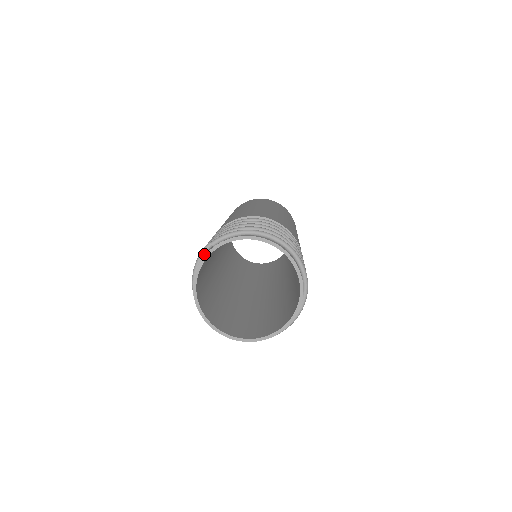
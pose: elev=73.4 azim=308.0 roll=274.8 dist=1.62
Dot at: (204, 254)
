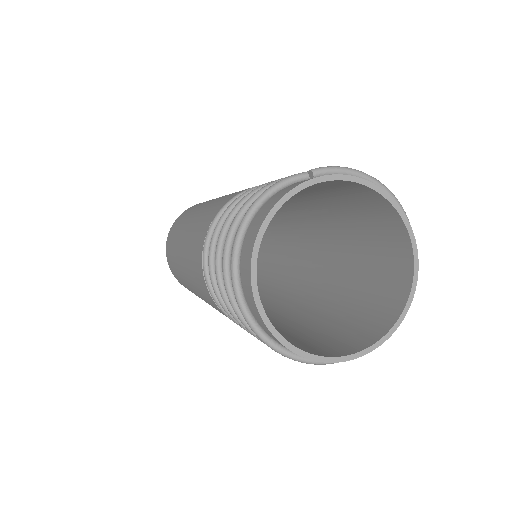
Dot at: (275, 192)
